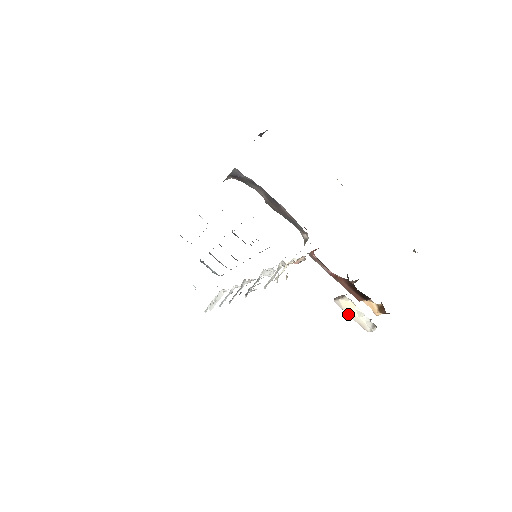
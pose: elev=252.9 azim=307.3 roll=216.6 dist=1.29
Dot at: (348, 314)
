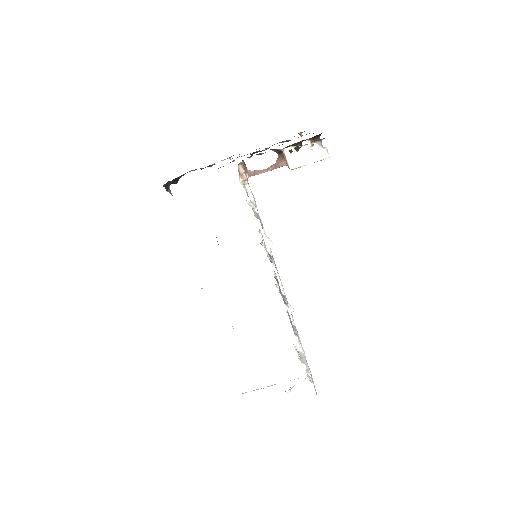
Dot at: (306, 164)
